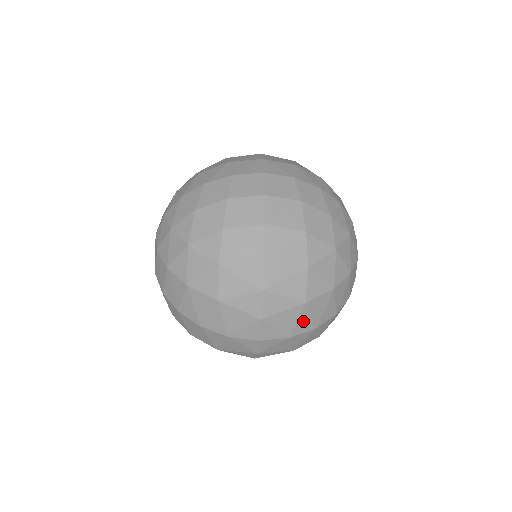
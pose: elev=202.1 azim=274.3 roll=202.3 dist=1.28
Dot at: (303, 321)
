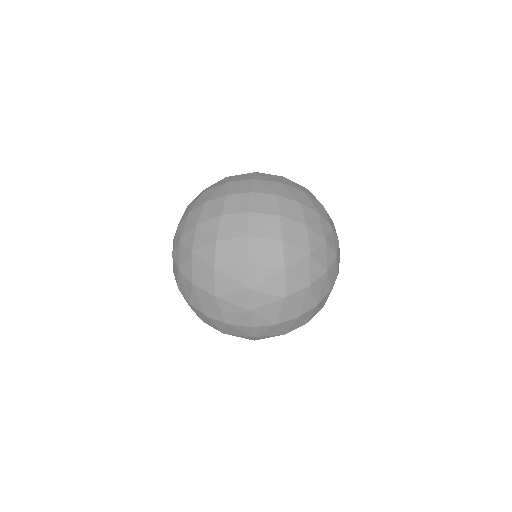
Dot at: (285, 312)
